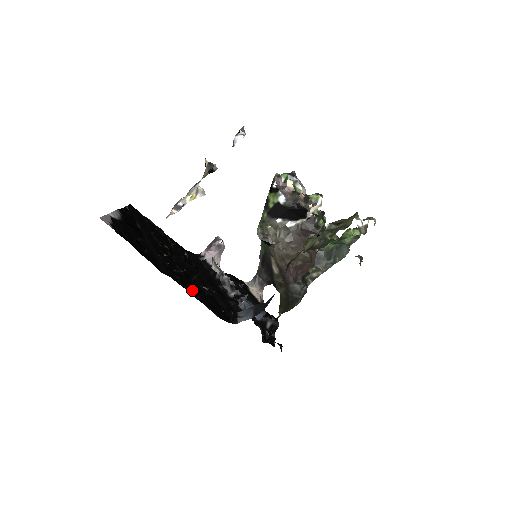
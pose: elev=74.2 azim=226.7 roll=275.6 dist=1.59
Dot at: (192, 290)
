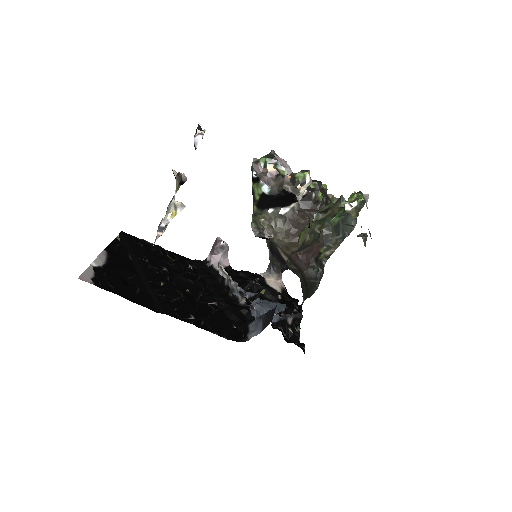
Dot at: (194, 317)
